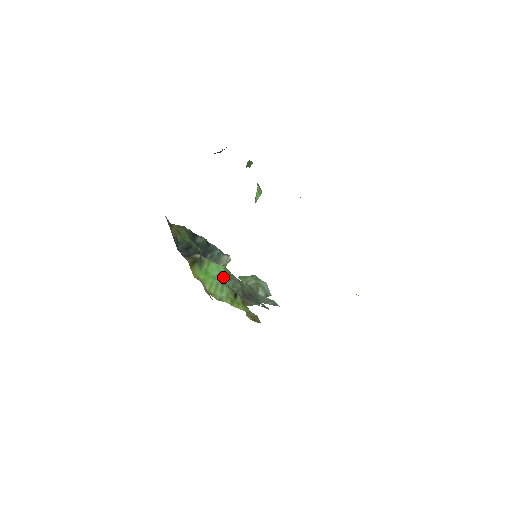
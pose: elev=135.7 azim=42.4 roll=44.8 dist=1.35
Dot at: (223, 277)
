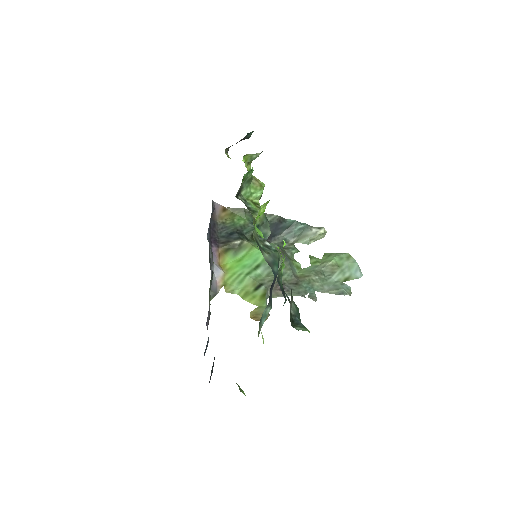
Dot at: (256, 265)
